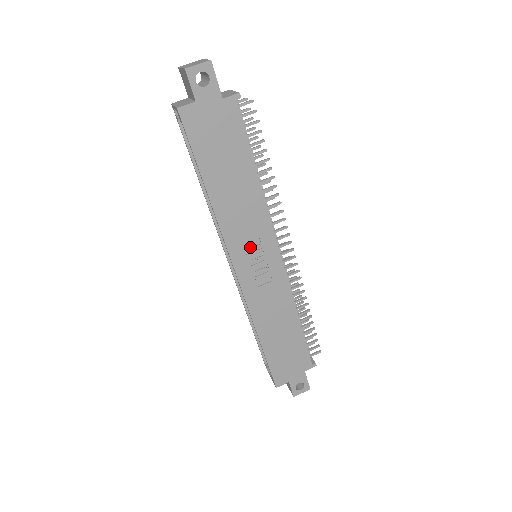
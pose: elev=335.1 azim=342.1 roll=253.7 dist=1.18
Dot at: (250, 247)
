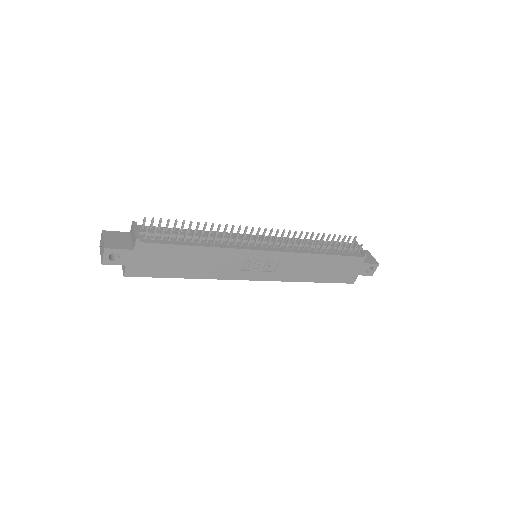
Dot at: (244, 267)
